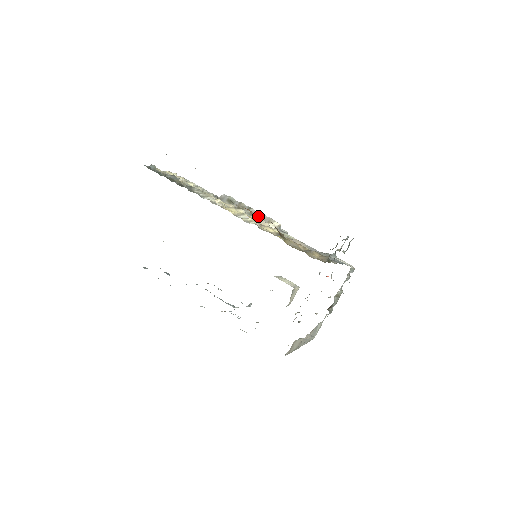
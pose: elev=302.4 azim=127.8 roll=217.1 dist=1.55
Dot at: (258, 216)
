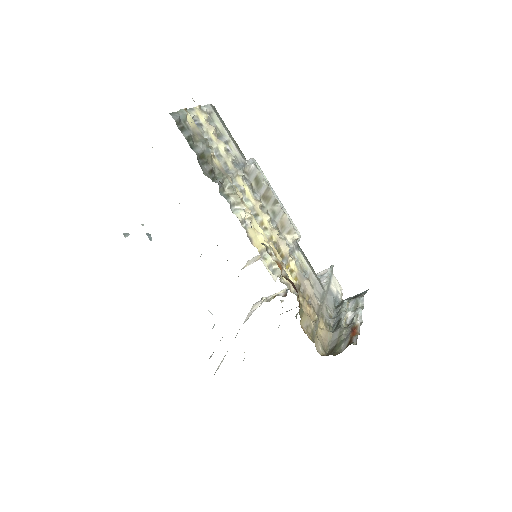
Dot at: (281, 219)
